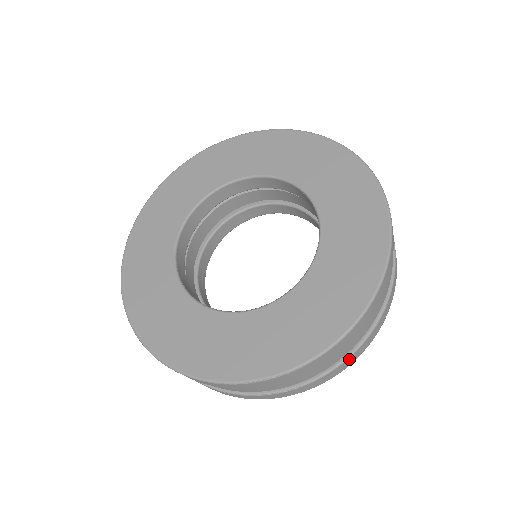
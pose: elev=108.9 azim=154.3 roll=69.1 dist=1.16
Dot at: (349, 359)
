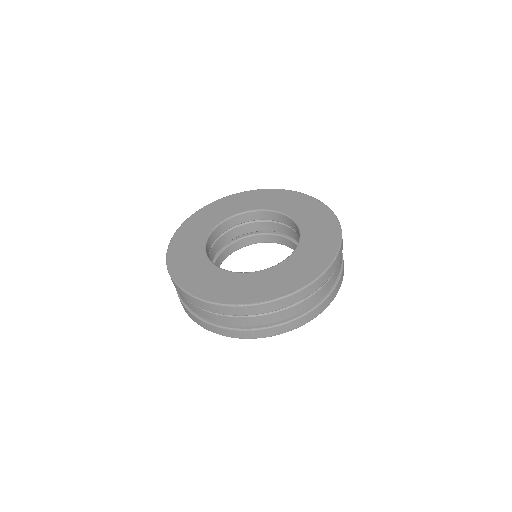
Dot at: occluded
